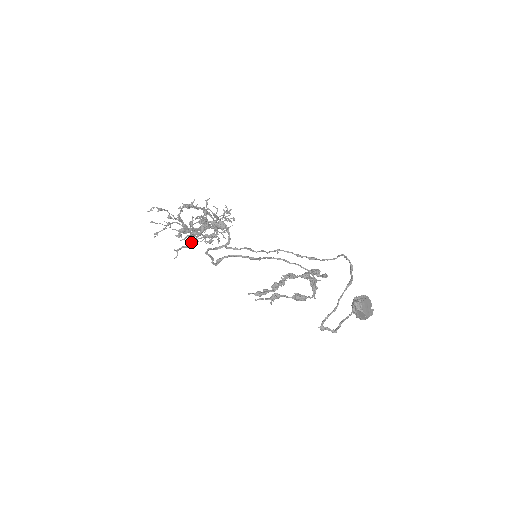
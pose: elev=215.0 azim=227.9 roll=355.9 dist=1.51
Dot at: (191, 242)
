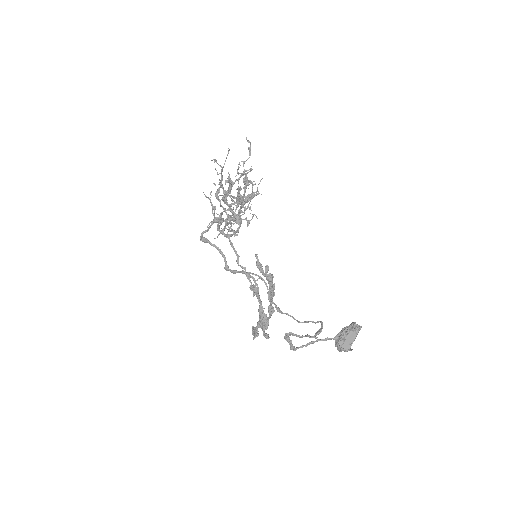
Dot at: occluded
